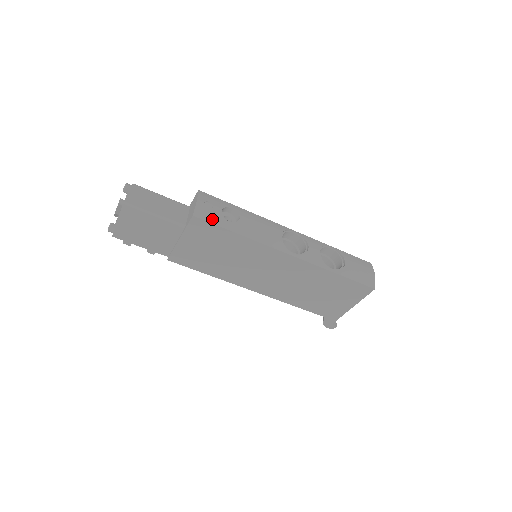
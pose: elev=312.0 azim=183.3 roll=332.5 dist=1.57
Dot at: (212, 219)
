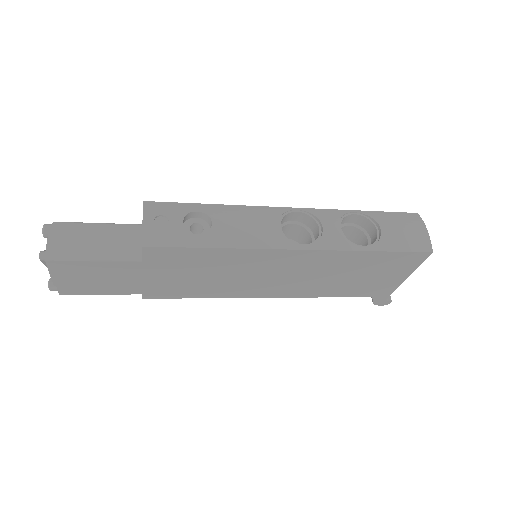
Dot at: (172, 241)
